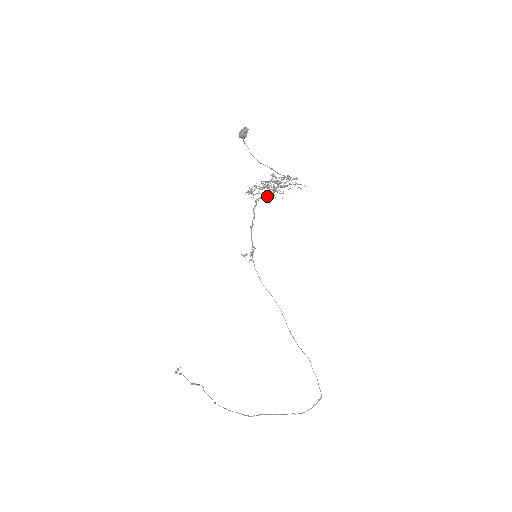
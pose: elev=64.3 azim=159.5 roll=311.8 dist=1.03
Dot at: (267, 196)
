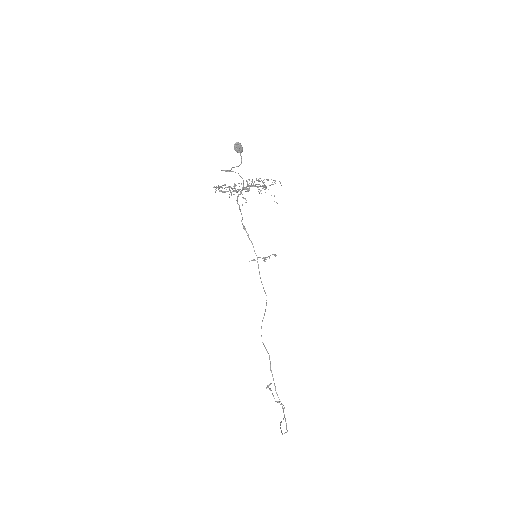
Dot at: (231, 193)
